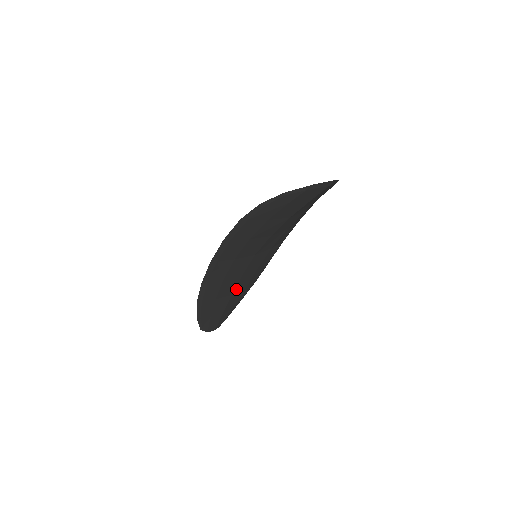
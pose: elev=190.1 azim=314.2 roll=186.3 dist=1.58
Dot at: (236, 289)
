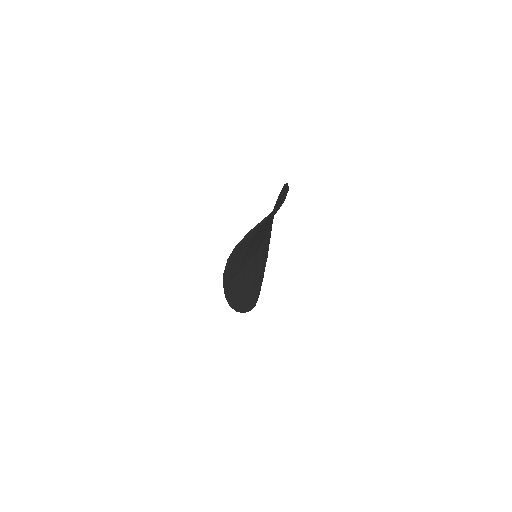
Dot at: (255, 277)
